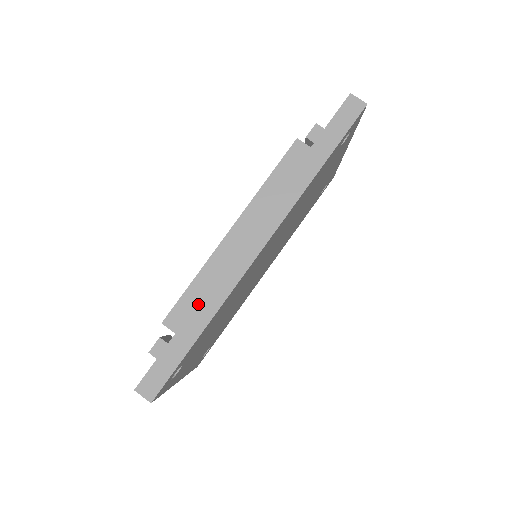
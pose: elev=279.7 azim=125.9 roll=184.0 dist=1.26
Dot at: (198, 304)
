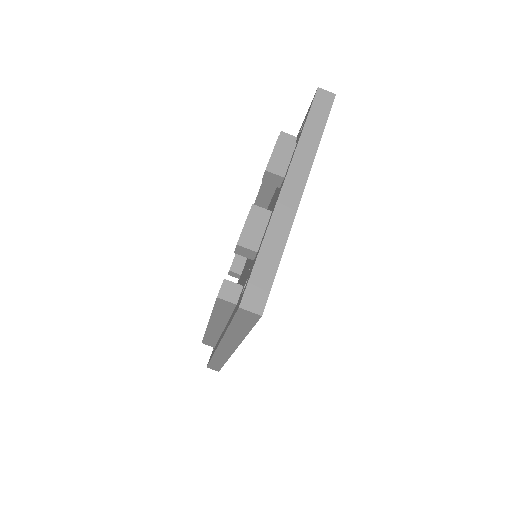
Dot at: (213, 357)
